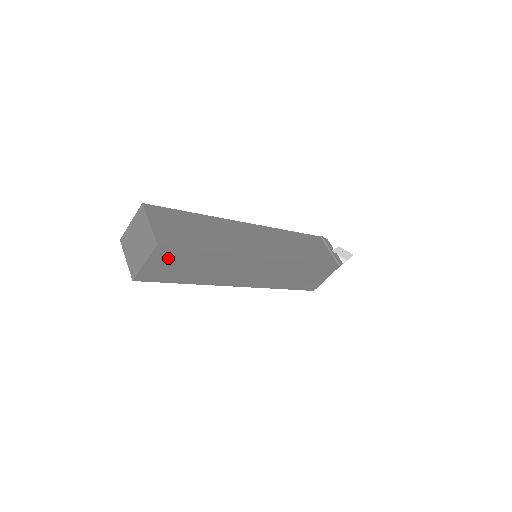
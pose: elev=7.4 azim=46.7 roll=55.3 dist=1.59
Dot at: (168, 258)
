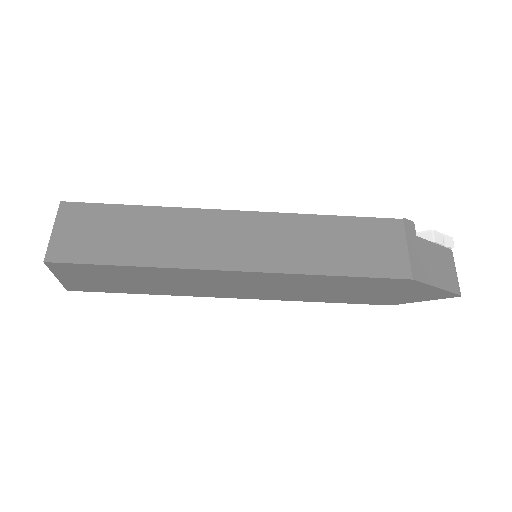
Dot at: (82, 221)
